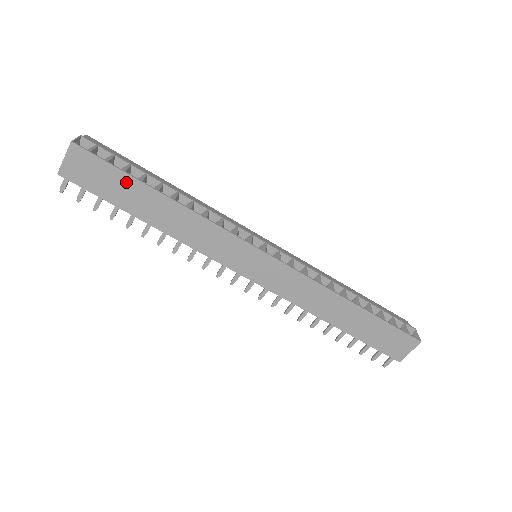
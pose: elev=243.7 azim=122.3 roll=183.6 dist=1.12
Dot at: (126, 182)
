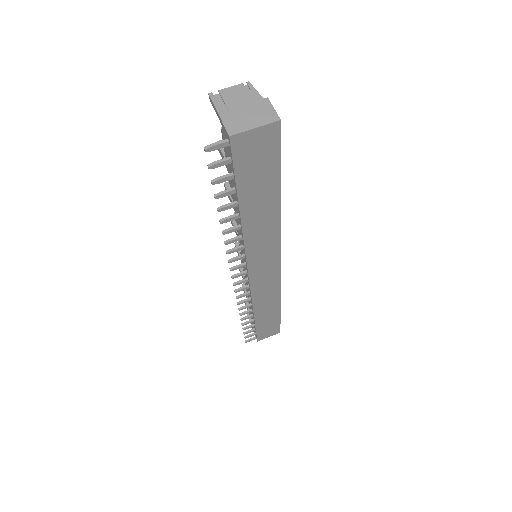
Dot at: (271, 179)
